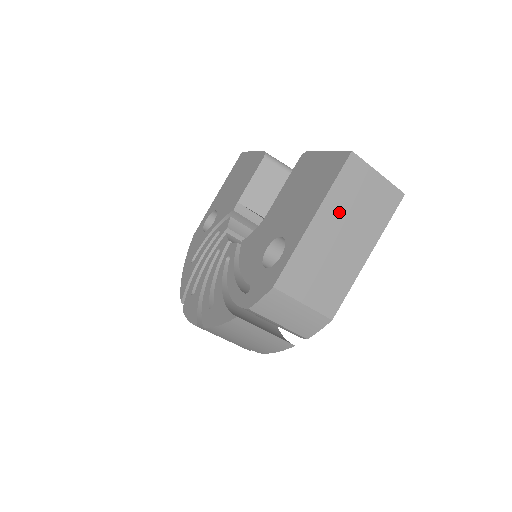
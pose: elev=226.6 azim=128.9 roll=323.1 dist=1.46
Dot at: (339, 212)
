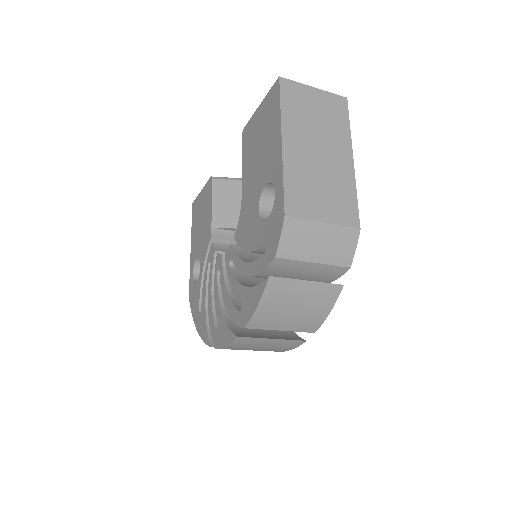
Dot at: (301, 129)
